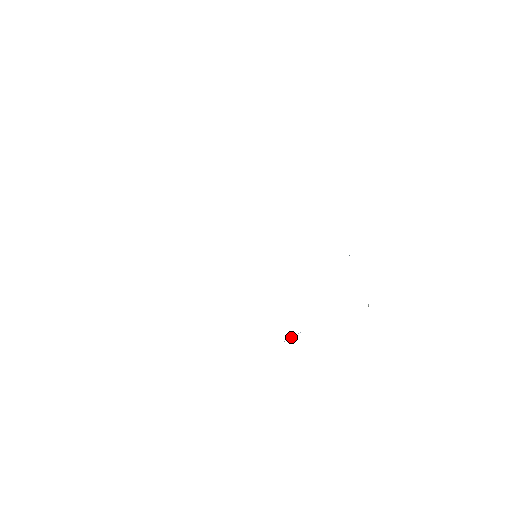
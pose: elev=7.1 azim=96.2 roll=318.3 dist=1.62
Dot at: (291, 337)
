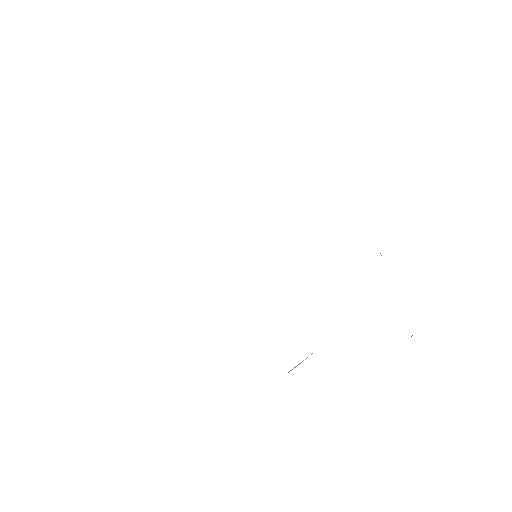
Dot at: (299, 363)
